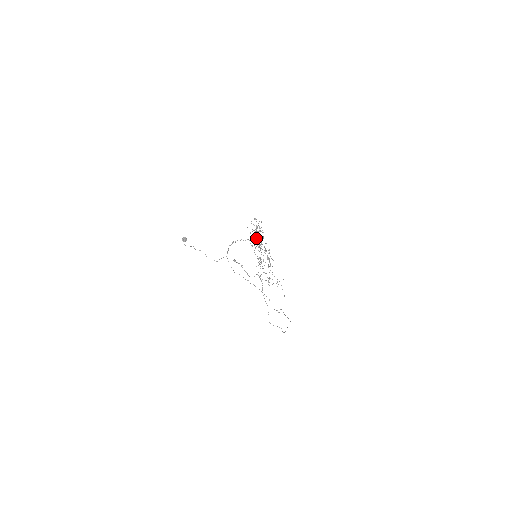
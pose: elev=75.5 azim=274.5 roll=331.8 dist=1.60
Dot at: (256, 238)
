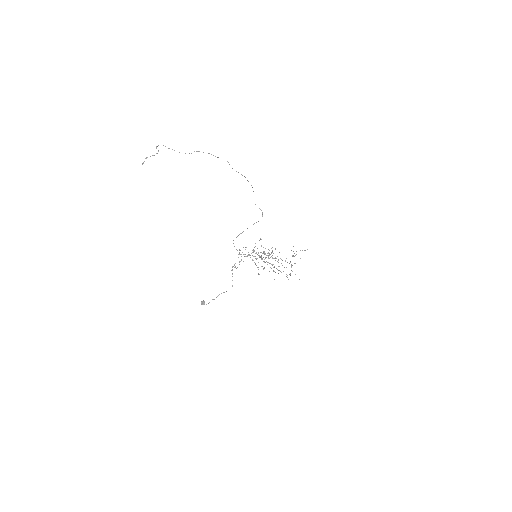
Dot at: occluded
